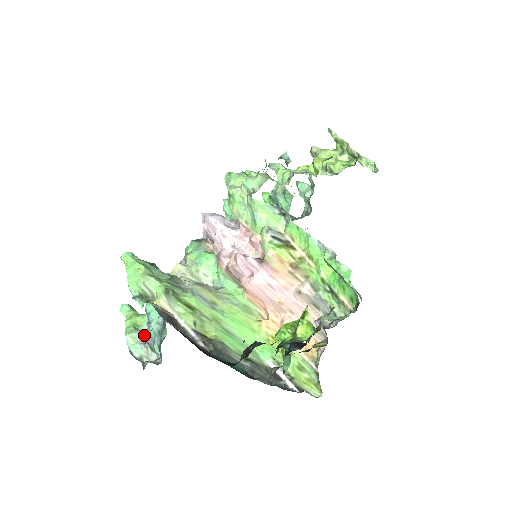
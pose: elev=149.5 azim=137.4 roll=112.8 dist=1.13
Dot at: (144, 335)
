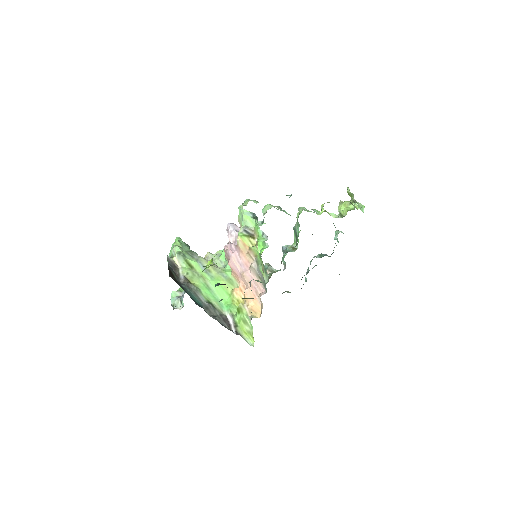
Dot at: (182, 295)
